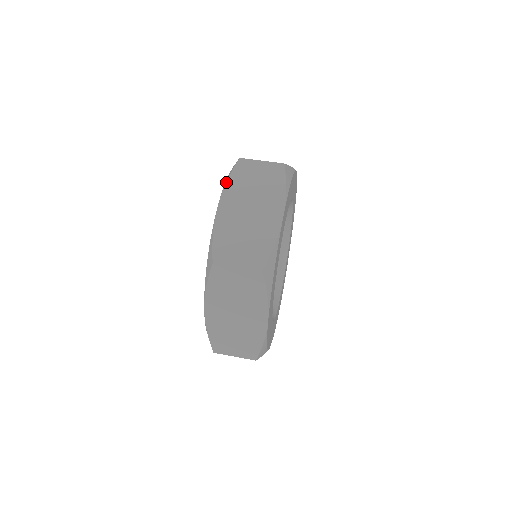
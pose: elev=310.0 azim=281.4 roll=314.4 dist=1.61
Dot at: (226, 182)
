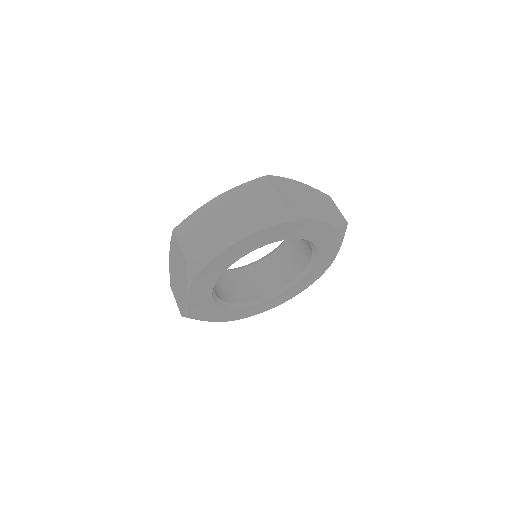
Dot at: occluded
